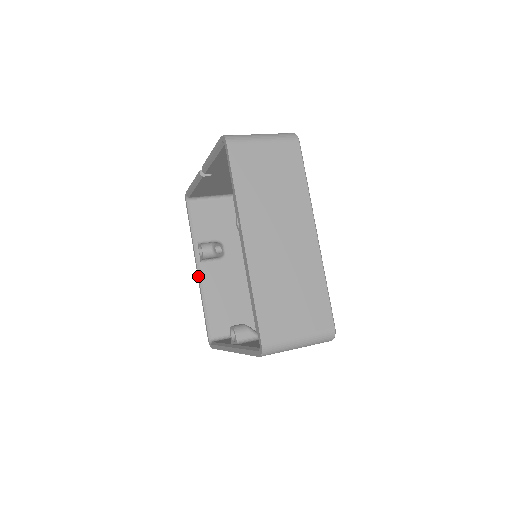
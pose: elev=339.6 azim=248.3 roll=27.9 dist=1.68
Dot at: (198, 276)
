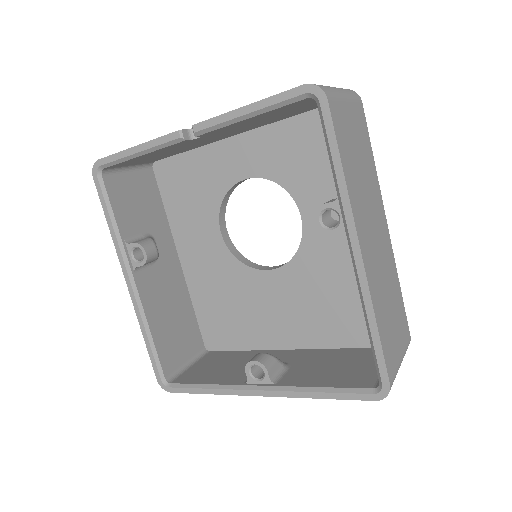
Dot at: (132, 292)
